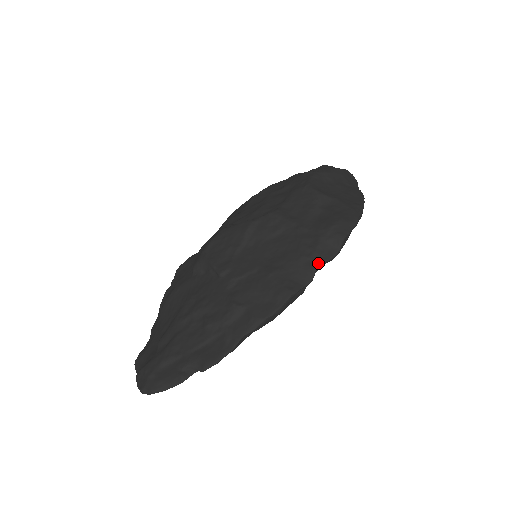
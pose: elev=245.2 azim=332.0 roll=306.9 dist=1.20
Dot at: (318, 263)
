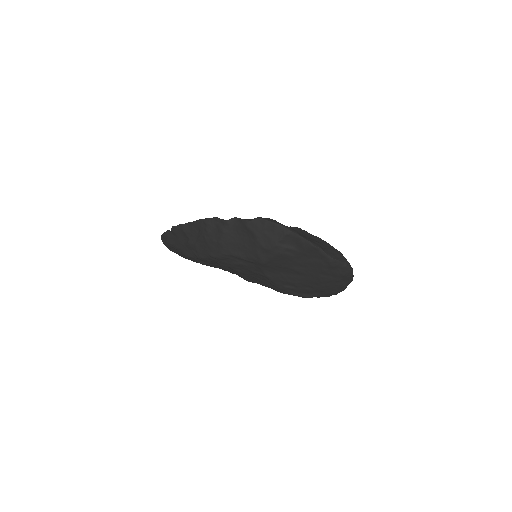
Dot at: (238, 218)
